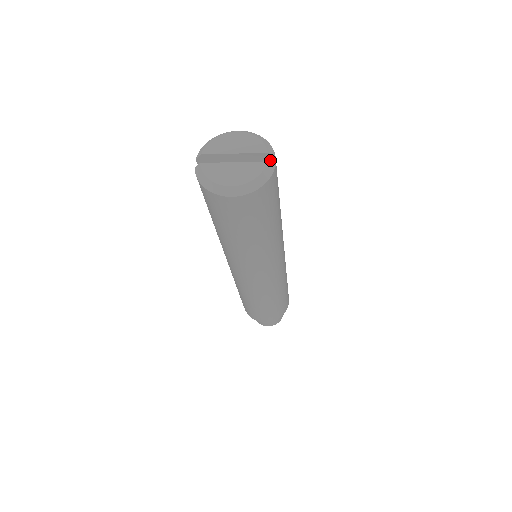
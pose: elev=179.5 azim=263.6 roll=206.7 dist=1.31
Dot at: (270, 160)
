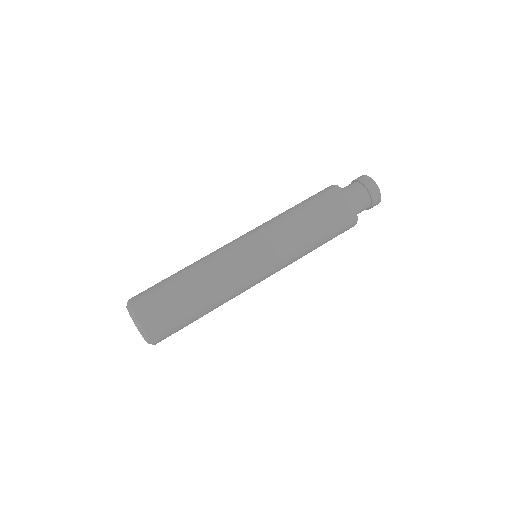
Dot at: (152, 337)
